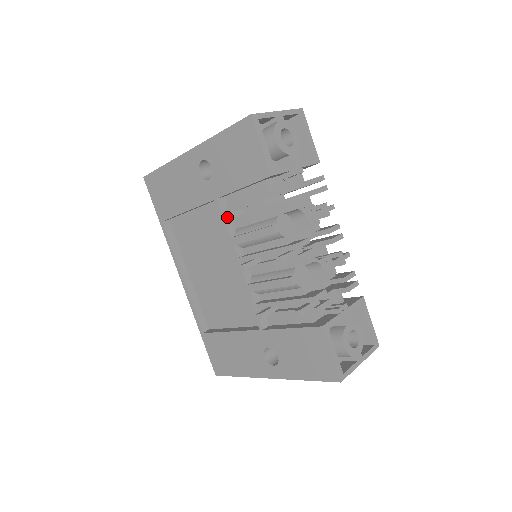
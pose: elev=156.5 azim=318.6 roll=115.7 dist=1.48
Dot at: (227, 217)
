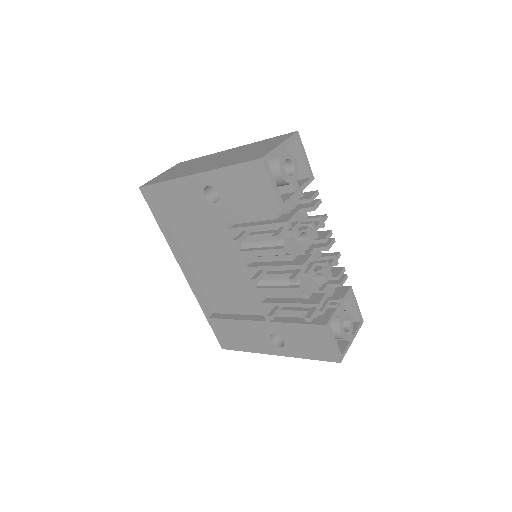
Dot at: (239, 241)
